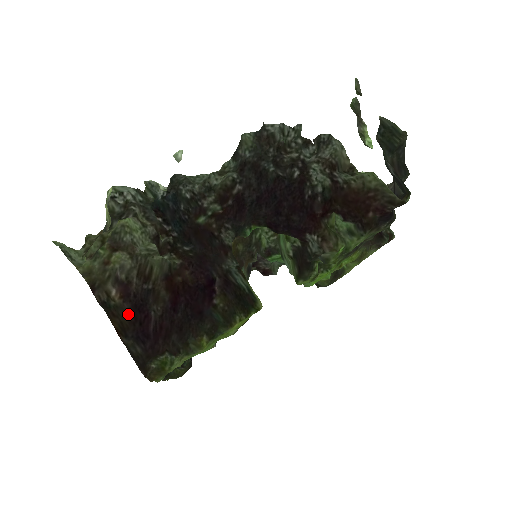
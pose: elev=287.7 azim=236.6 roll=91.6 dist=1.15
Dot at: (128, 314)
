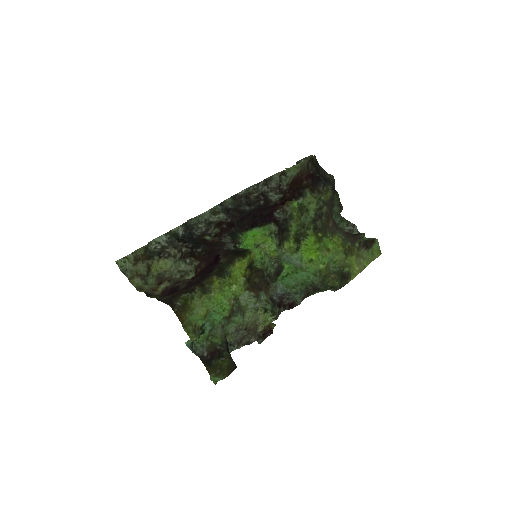
Dot at: occluded
